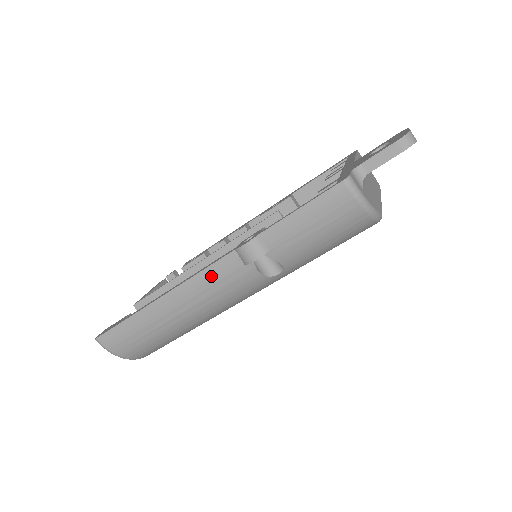
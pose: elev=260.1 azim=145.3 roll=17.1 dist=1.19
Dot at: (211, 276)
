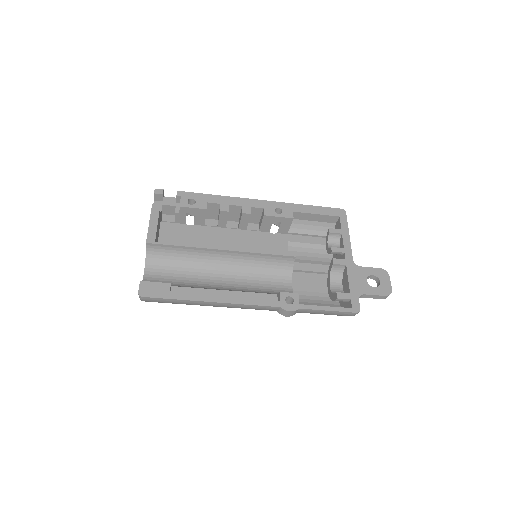
Dot at: (255, 308)
